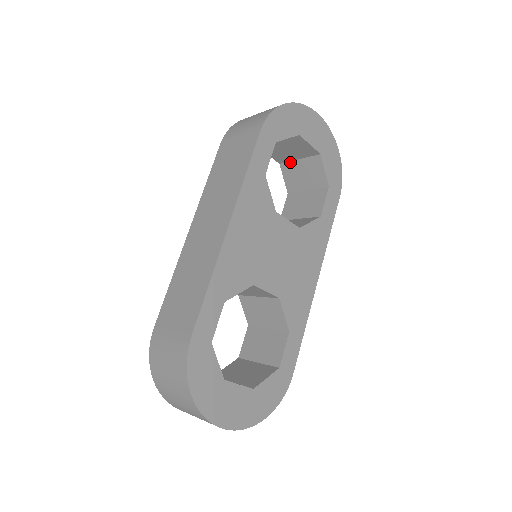
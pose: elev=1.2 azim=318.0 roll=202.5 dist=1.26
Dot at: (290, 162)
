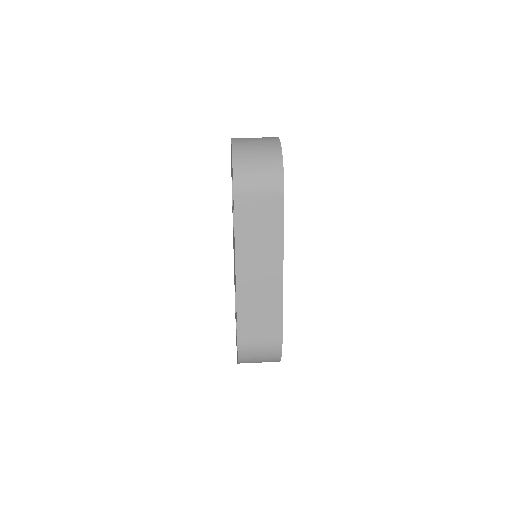
Dot at: occluded
